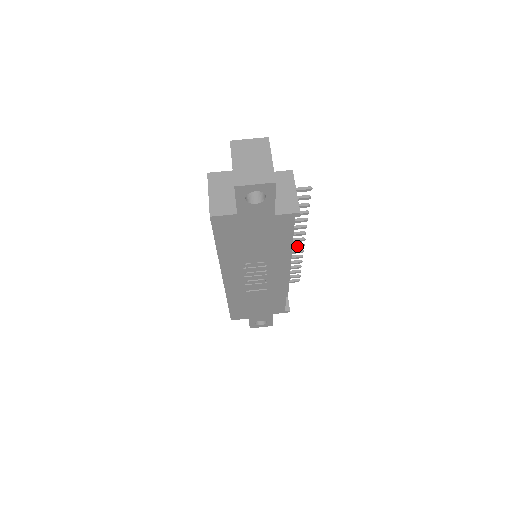
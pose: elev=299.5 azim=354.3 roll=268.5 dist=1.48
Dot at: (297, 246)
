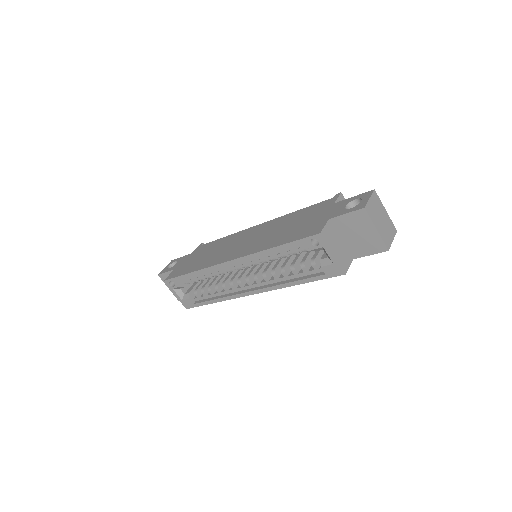
Dot at: occluded
